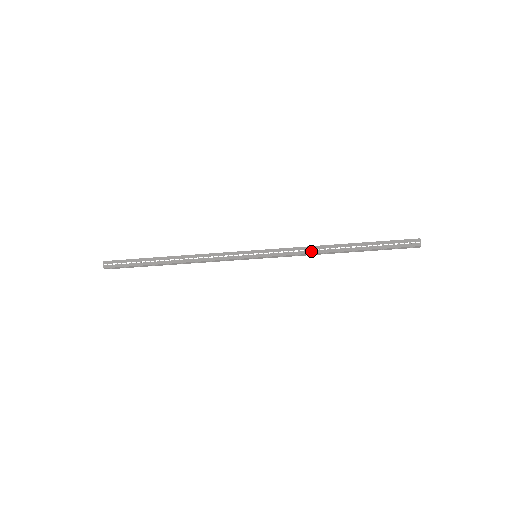
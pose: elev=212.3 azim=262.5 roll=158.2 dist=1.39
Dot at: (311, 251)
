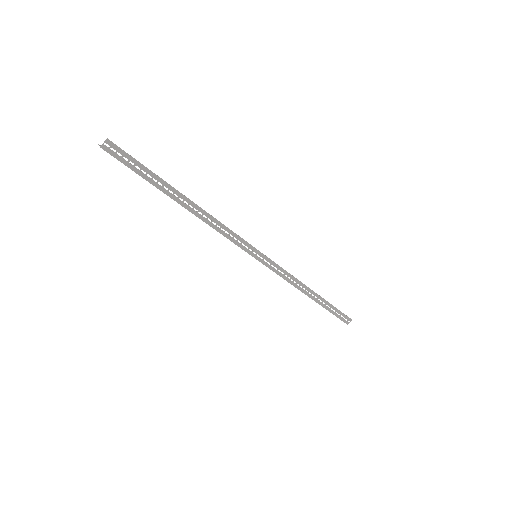
Dot at: (294, 283)
